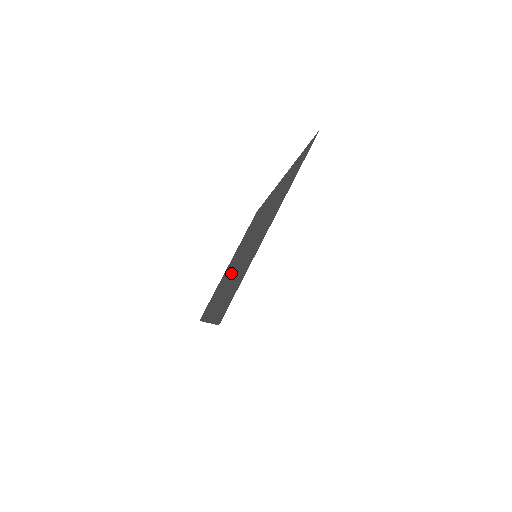
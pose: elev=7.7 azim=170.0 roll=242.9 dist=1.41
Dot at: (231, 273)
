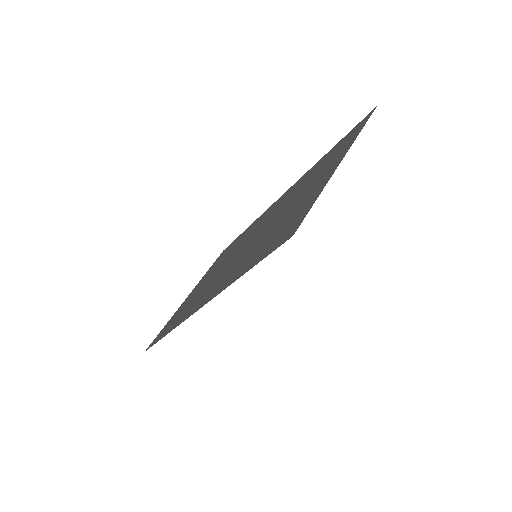
Dot at: (228, 267)
